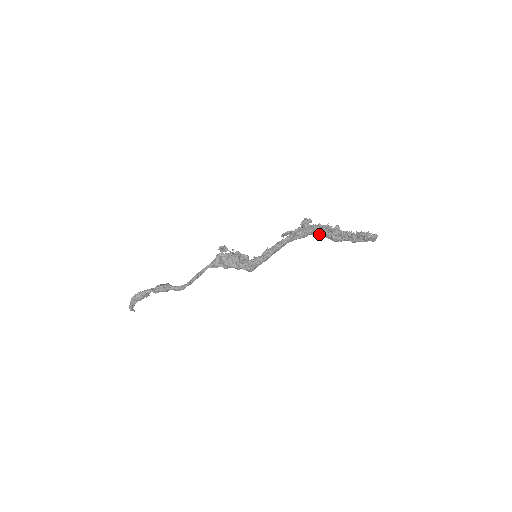
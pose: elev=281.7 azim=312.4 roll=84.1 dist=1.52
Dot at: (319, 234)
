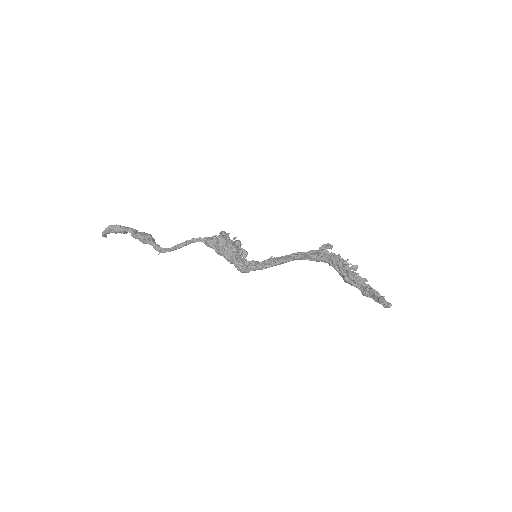
Dot at: (333, 266)
